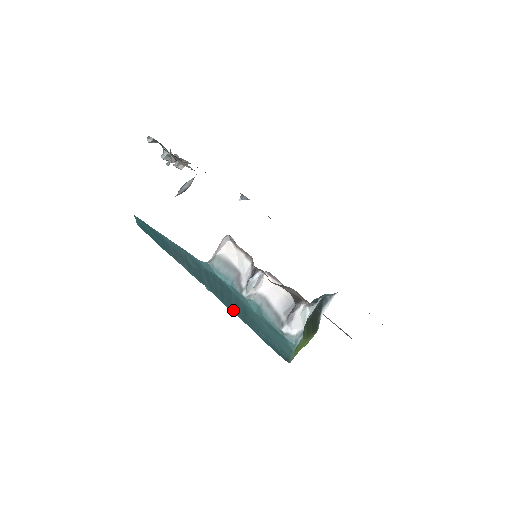
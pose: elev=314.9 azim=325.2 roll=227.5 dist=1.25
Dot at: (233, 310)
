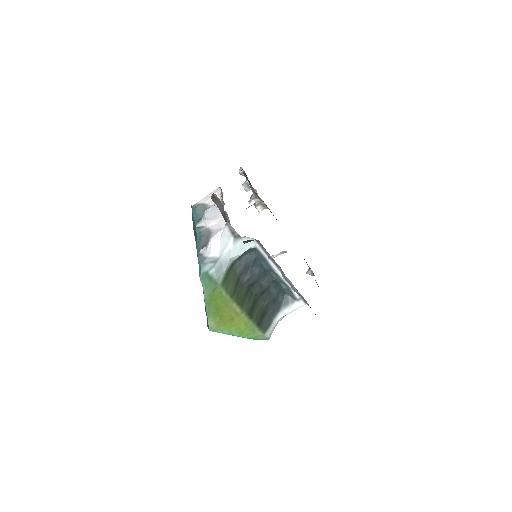
Dot at: occluded
